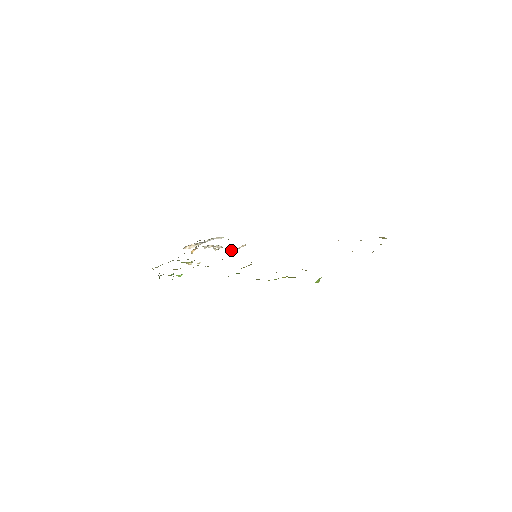
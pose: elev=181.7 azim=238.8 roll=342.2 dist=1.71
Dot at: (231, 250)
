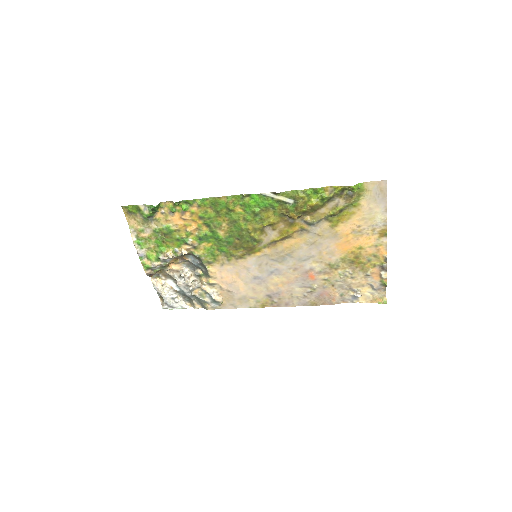
Dot at: (213, 280)
